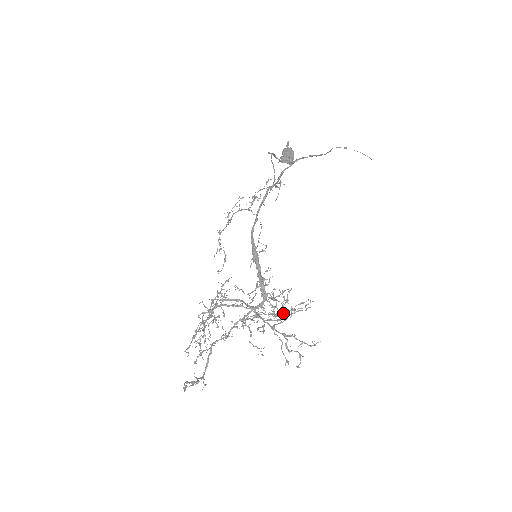
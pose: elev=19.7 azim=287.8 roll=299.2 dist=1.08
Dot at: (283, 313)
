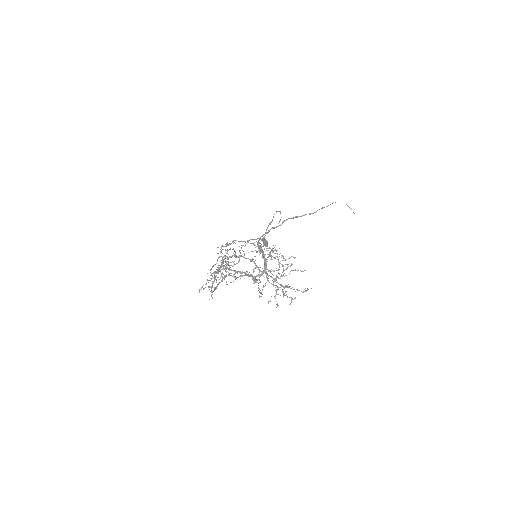
Dot at: (290, 265)
